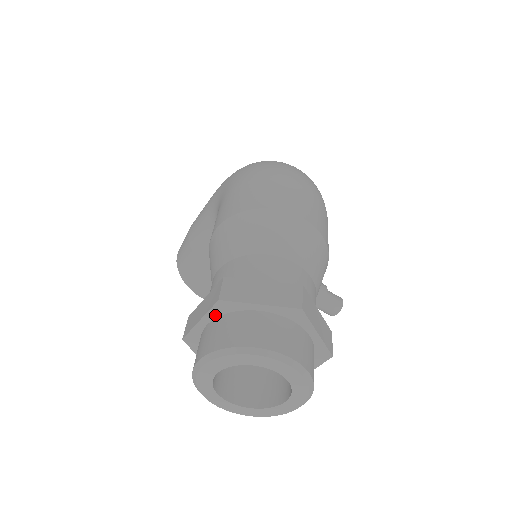
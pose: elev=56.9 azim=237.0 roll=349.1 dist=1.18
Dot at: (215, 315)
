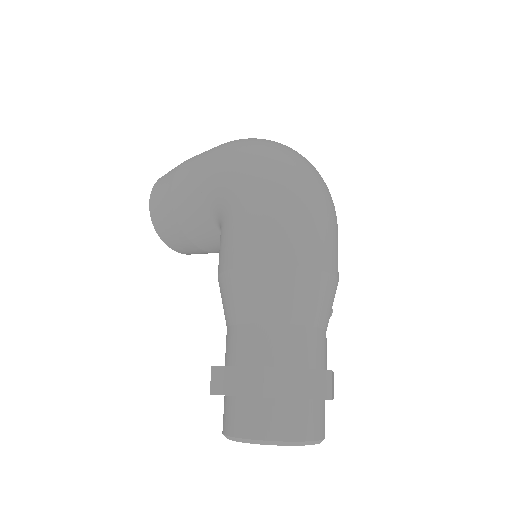
Dot at: (252, 397)
